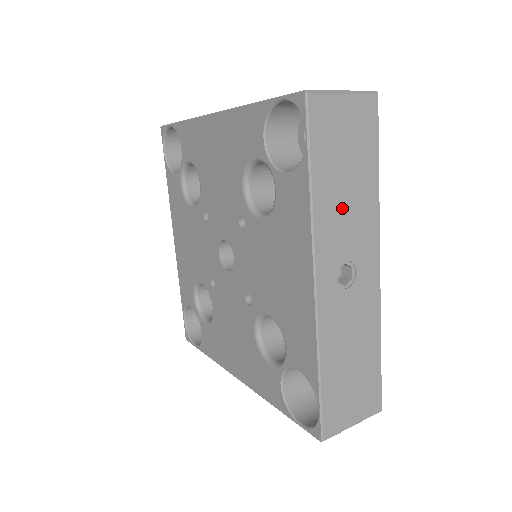
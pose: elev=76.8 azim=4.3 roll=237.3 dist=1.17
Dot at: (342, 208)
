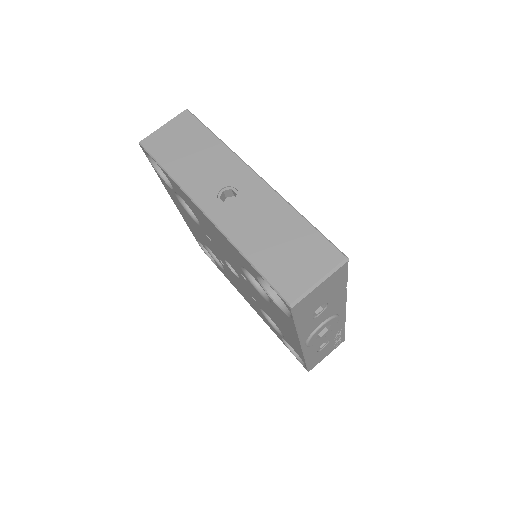
Dot at: (198, 168)
